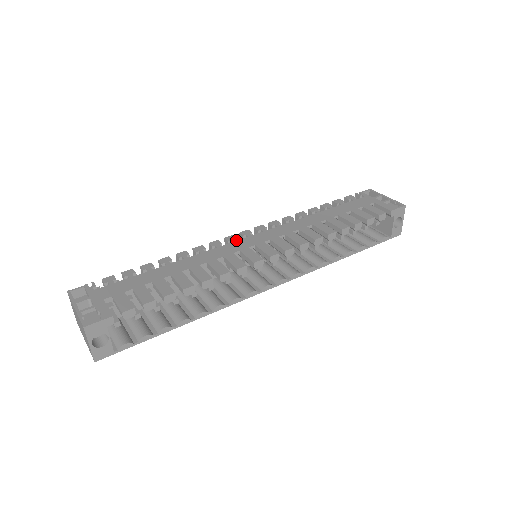
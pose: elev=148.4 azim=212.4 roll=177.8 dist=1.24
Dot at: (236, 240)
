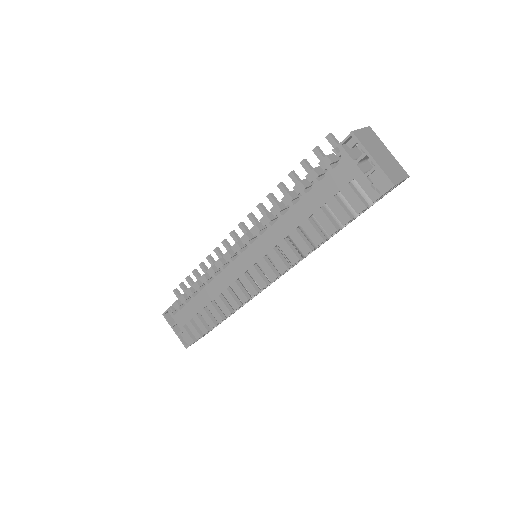
Dot at: (232, 261)
